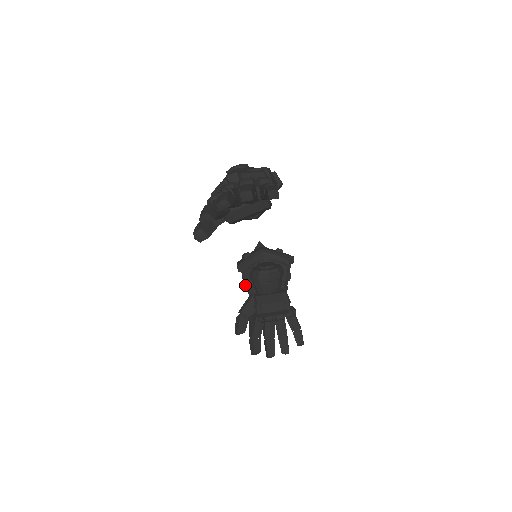
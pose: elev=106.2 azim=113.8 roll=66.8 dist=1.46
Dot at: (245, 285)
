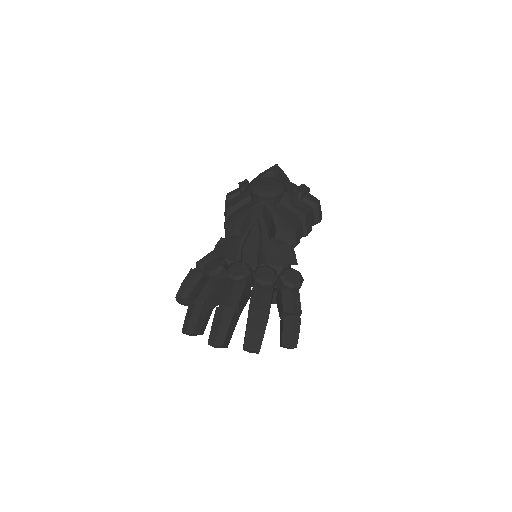
Dot at: occluded
